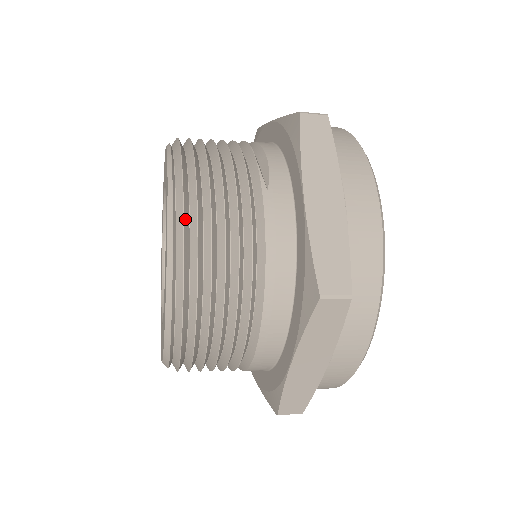
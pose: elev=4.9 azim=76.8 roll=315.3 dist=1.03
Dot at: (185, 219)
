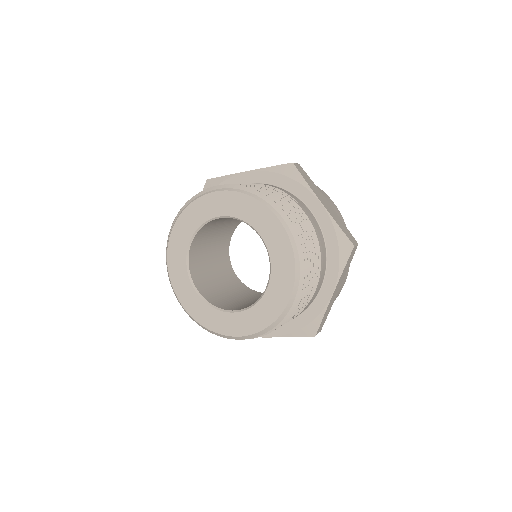
Dot at: (291, 223)
